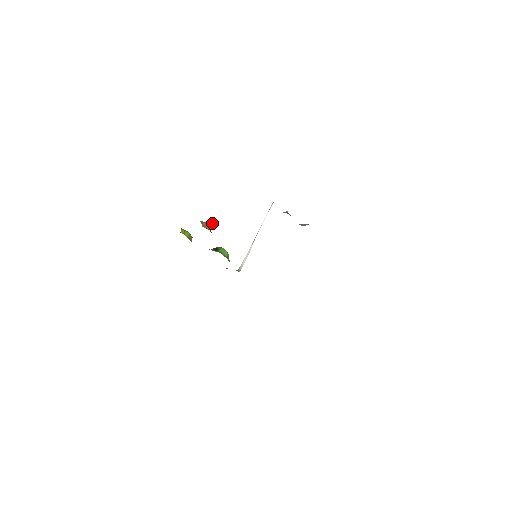
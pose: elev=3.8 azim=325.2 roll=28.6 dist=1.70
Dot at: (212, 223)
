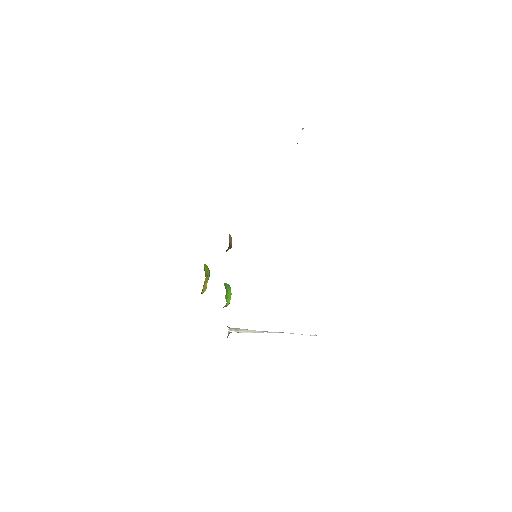
Dot at: occluded
